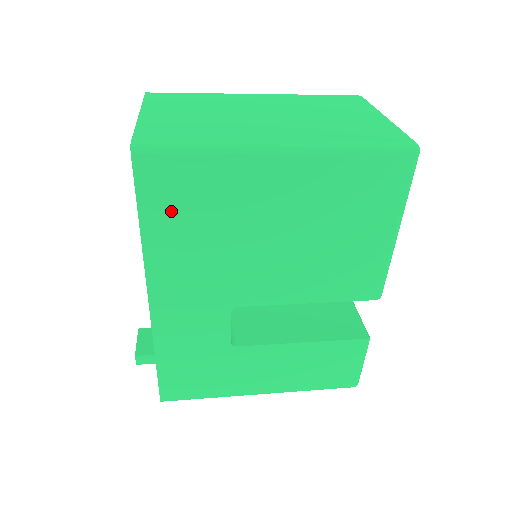
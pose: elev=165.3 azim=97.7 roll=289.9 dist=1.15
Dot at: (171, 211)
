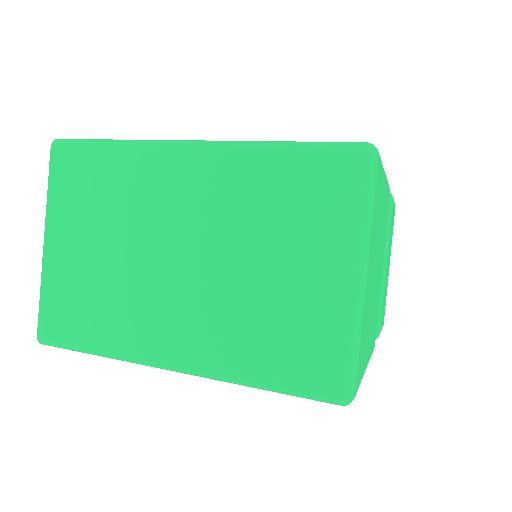
Dot at: occluded
